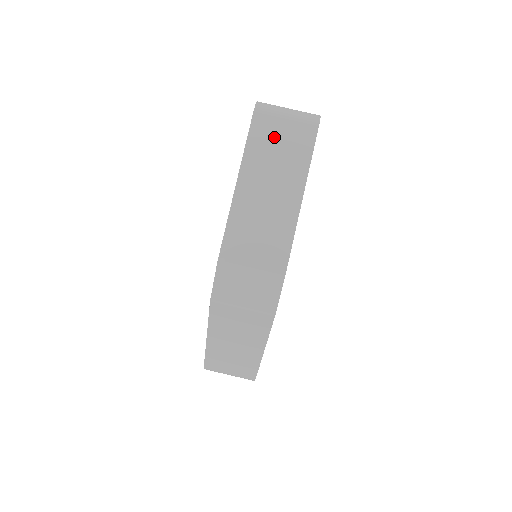
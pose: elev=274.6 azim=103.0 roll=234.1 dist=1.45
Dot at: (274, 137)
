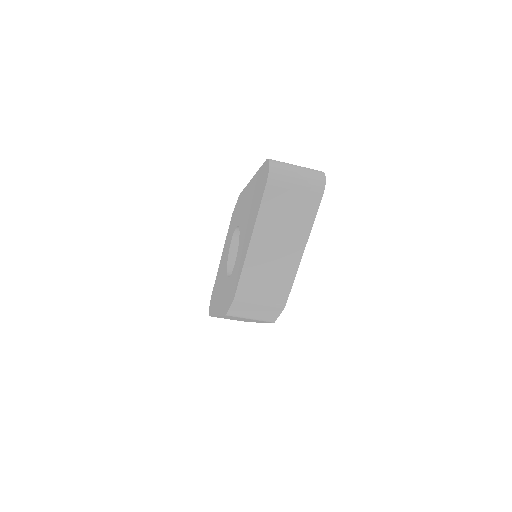
Dot at: (284, 204)
